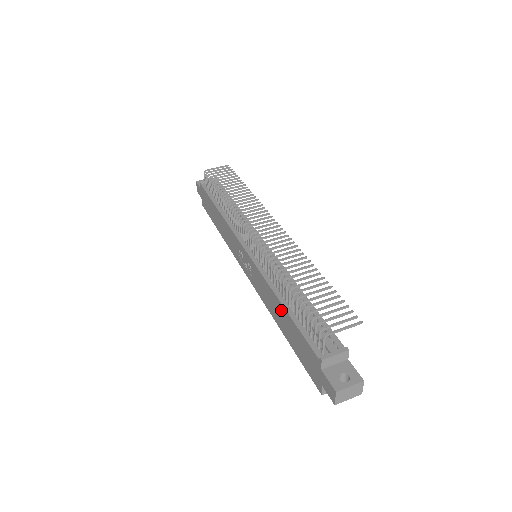
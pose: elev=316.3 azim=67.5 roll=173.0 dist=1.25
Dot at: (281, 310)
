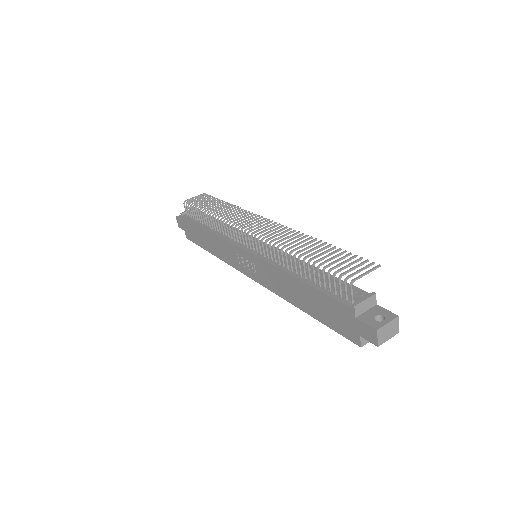
Dot at: (298, 286)
